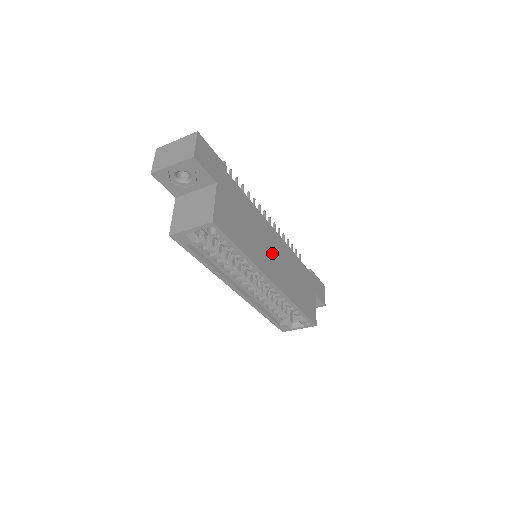
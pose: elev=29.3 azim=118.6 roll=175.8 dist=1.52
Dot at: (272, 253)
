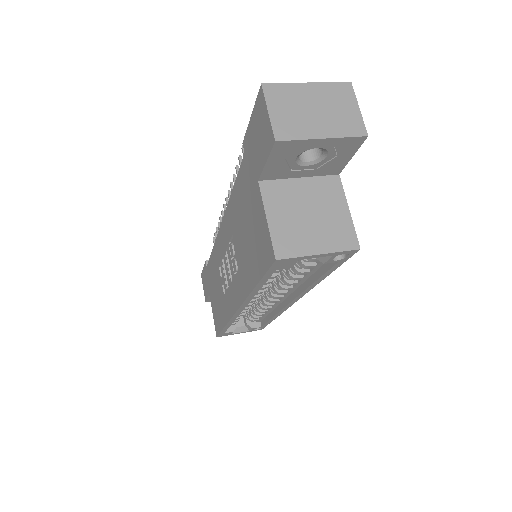
Dot at: occluded
